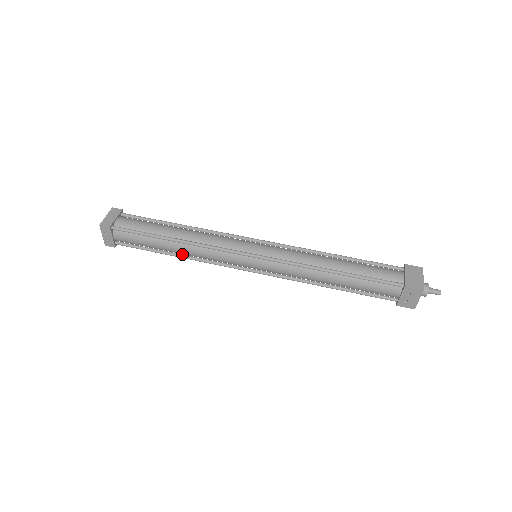
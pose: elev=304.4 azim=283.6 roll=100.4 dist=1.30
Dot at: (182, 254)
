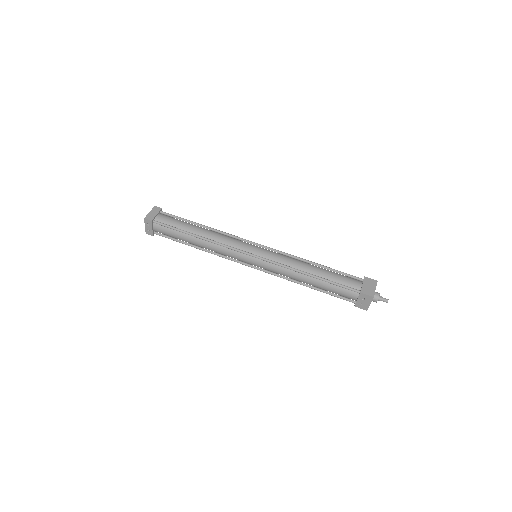
Dot at: (202, 247)
